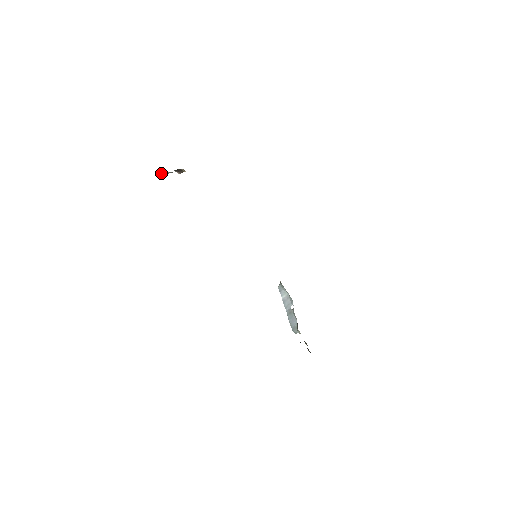
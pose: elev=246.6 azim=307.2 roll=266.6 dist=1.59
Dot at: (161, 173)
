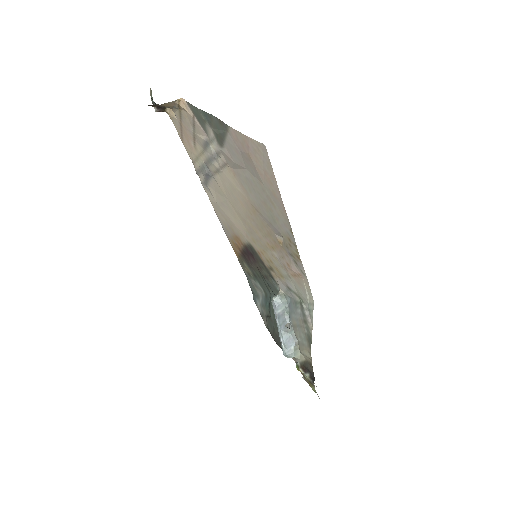
Dot at: (168, 103)
